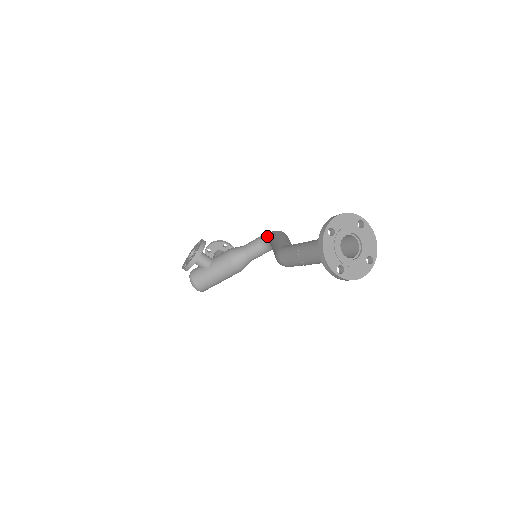
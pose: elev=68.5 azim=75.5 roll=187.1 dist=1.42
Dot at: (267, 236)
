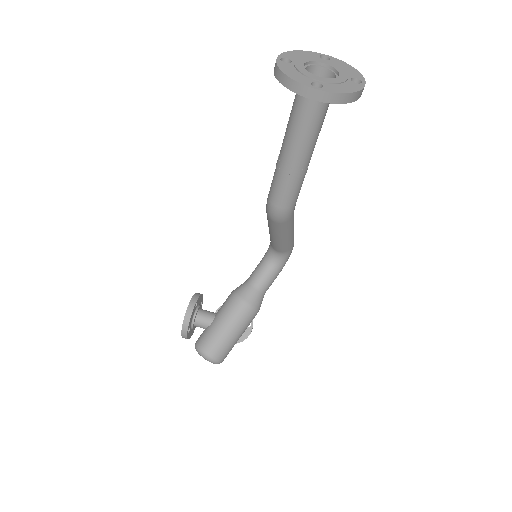
Dot at: (268, 248)
